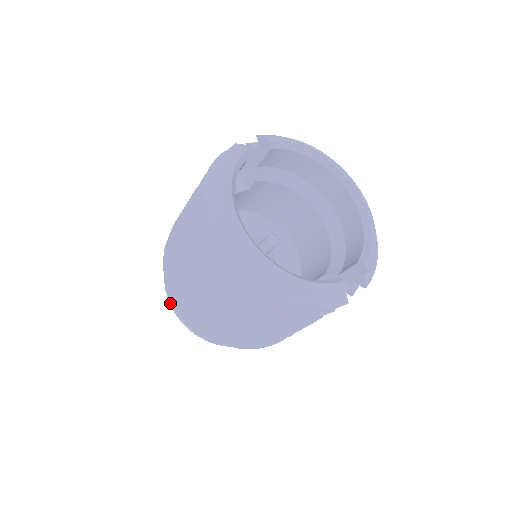
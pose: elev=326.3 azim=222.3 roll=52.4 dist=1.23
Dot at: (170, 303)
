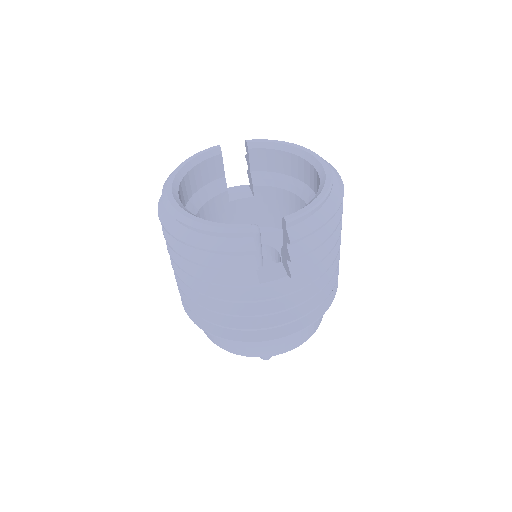
Dot at: occluded
